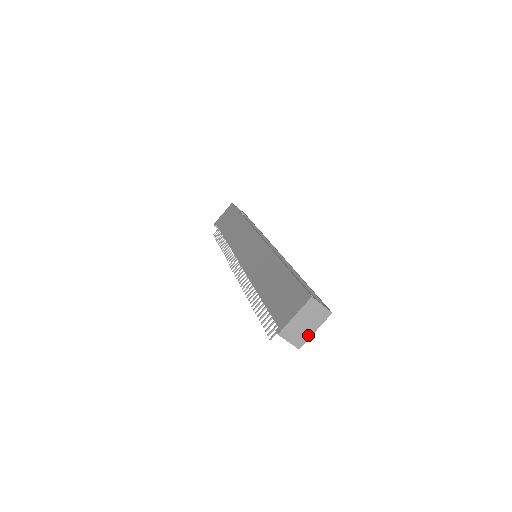
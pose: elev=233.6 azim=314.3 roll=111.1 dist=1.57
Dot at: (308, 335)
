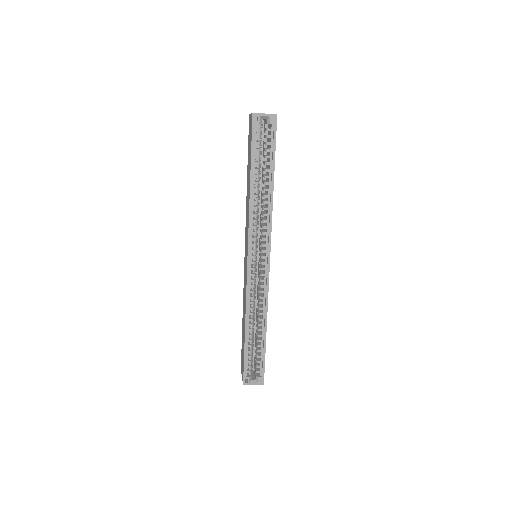
Dot at: occluded
